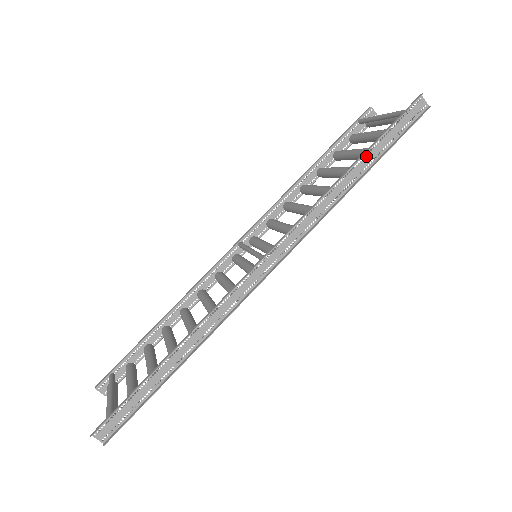
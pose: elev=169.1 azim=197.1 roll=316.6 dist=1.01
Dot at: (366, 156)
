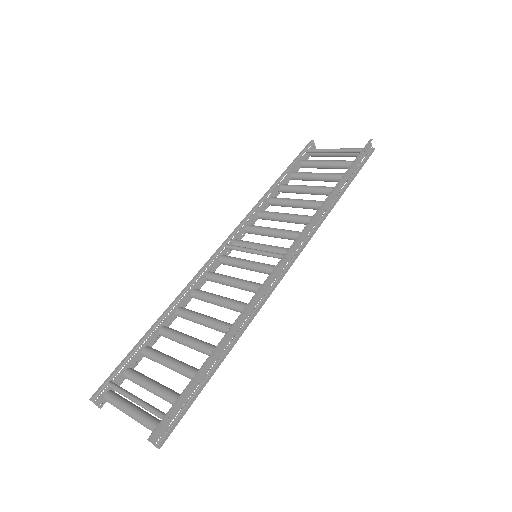
Dot at: (343, 179)
